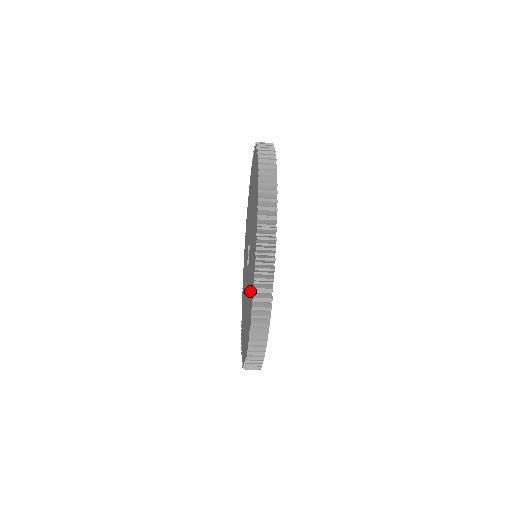
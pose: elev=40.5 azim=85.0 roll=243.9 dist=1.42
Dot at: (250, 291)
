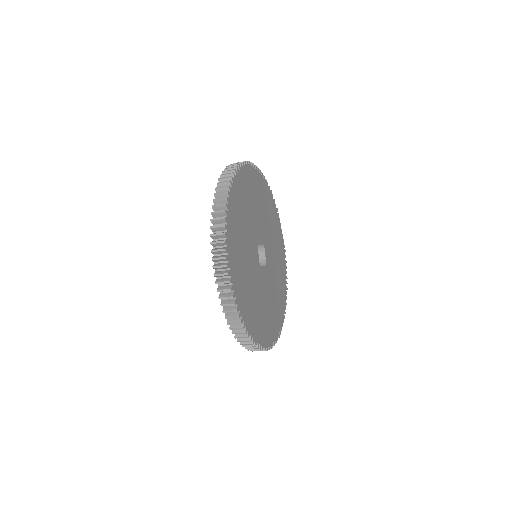
Dot at: occluded
